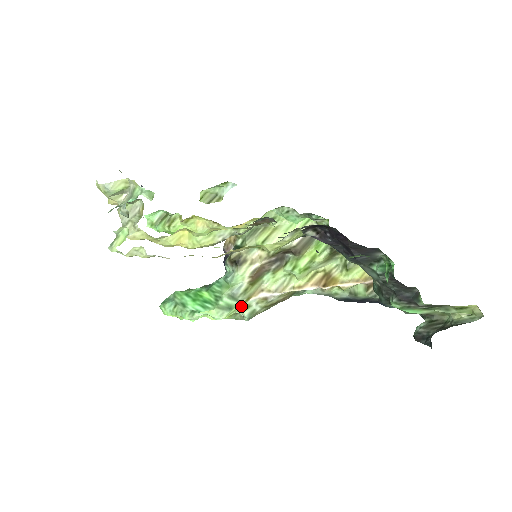
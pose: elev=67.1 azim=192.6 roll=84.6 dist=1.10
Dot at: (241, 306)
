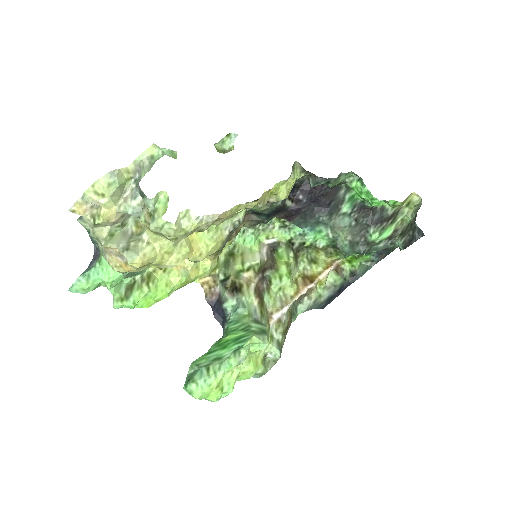
Dot at: (269, 332)
